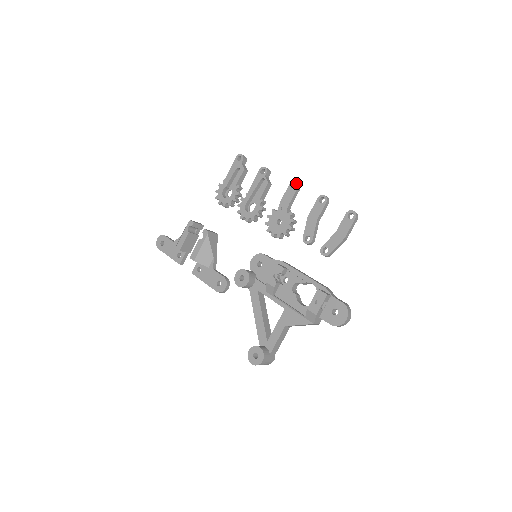
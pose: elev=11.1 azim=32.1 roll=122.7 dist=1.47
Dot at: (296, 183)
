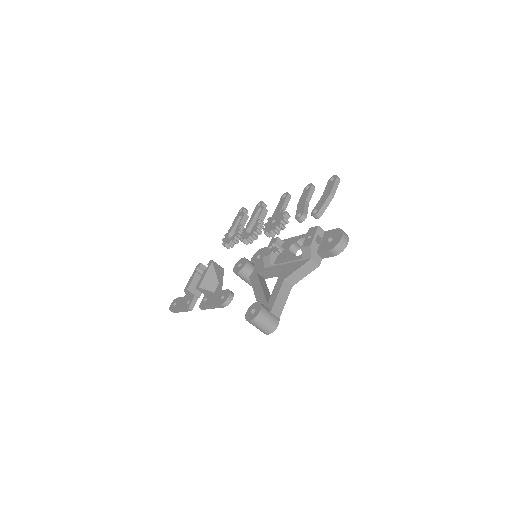
Dot at: (286, 193)
